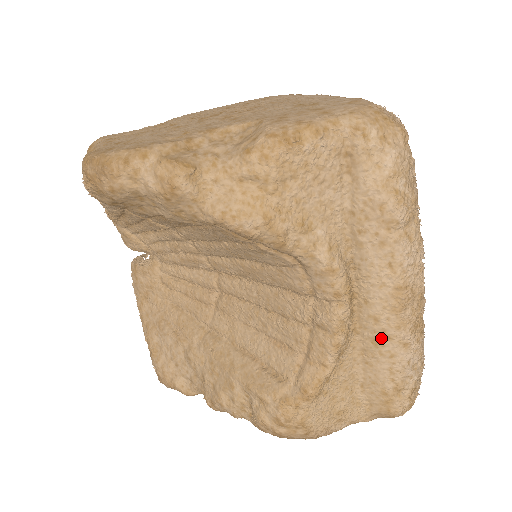
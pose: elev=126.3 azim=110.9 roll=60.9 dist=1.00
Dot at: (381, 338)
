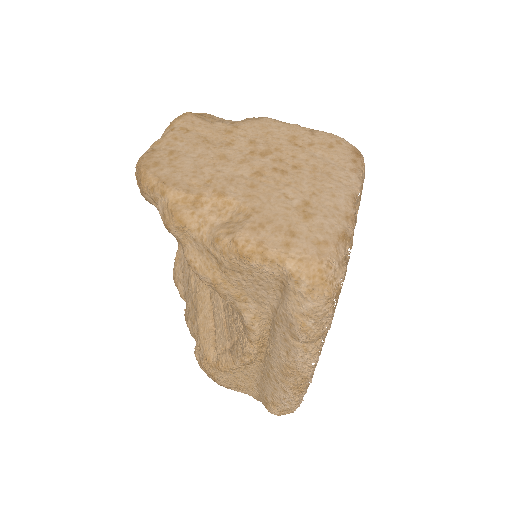
Dot at: (272, 377)
